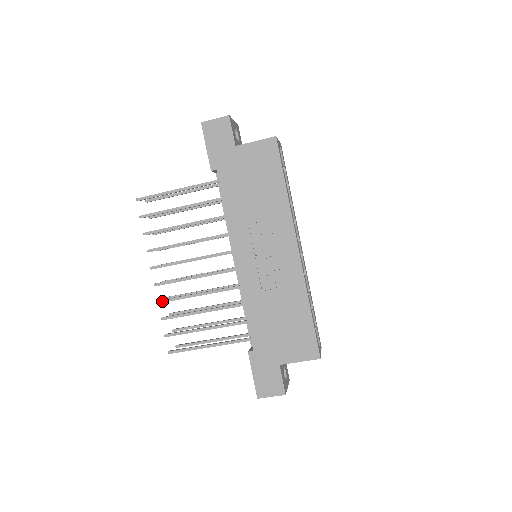
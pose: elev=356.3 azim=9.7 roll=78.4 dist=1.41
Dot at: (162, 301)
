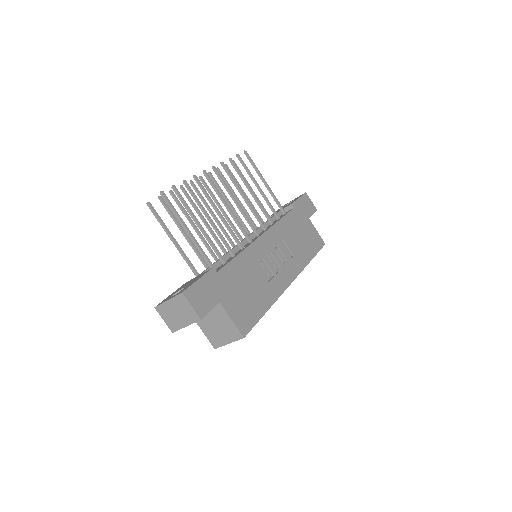
Dot at: (198, 179)
